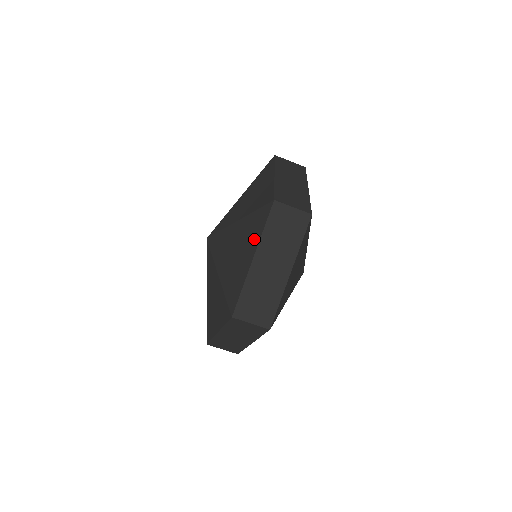
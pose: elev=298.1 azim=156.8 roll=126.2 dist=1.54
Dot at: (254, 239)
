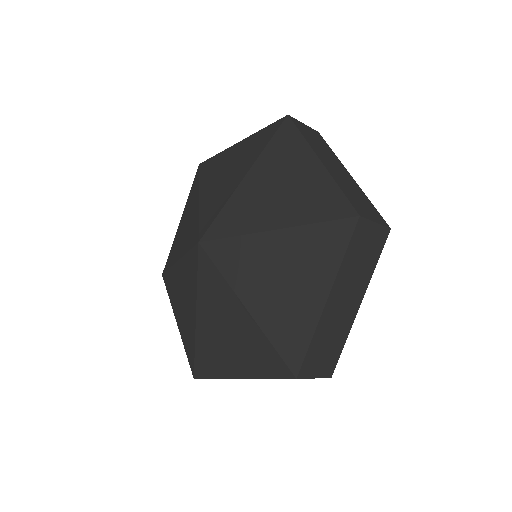
Dot at: (299, 152)
